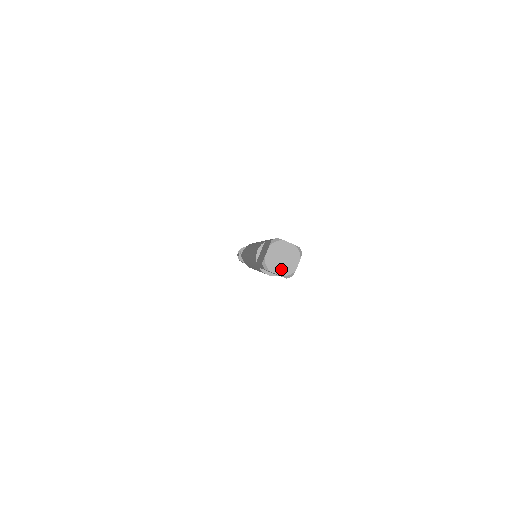
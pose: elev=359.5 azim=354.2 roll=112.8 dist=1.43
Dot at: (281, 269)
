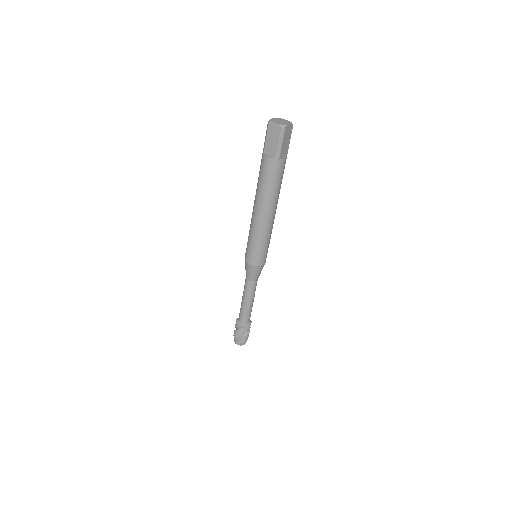
Dot at: (279, 123)
